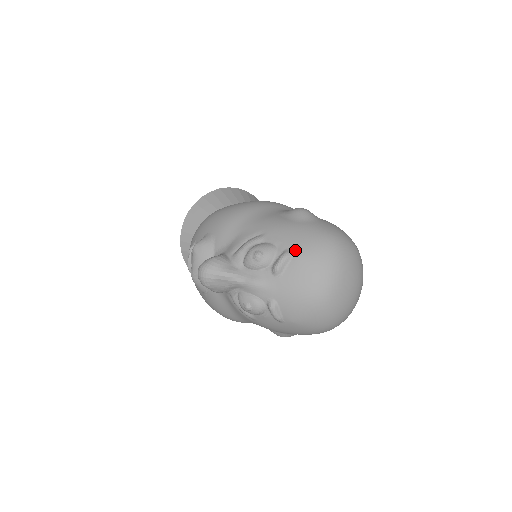
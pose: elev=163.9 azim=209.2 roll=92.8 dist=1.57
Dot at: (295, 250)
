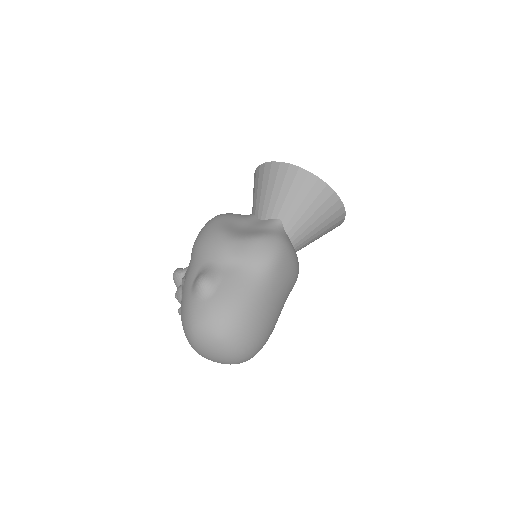
Dot at: (181, 312)
